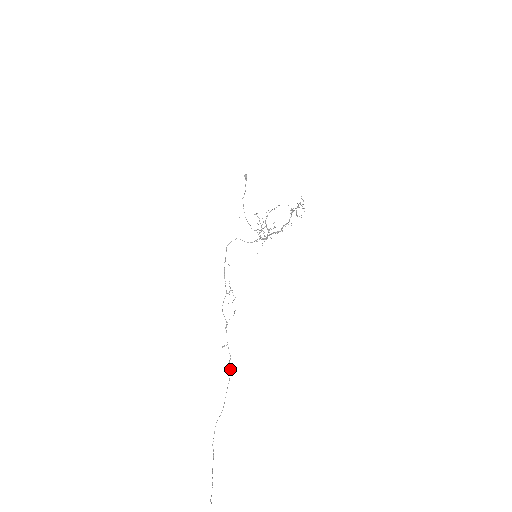
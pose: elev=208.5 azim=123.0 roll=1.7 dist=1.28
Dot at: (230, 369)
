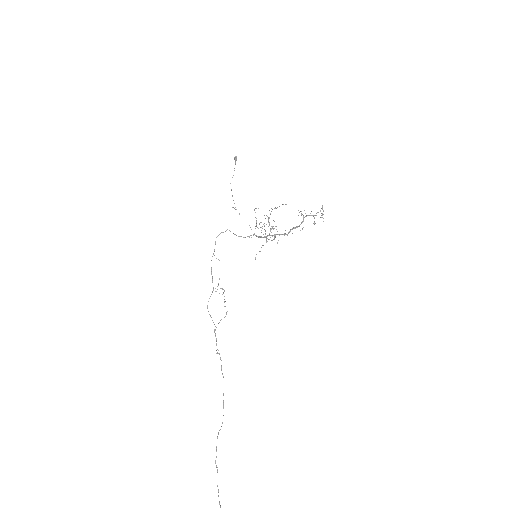
Dot at: (223, 376)
